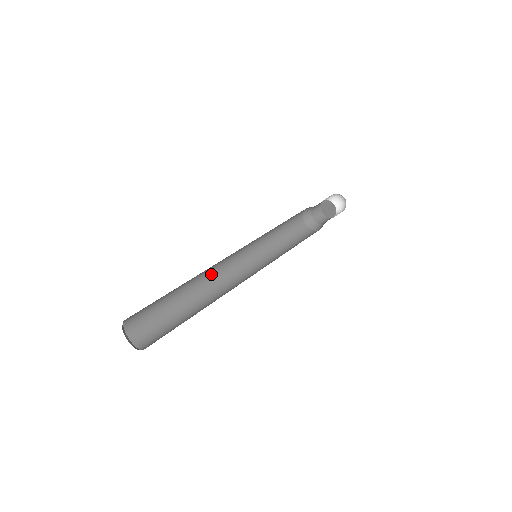
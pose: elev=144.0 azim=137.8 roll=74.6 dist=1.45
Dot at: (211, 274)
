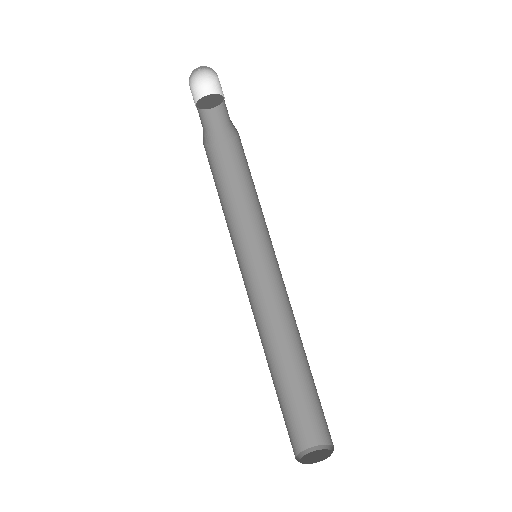
Dot at: (256, 324)
